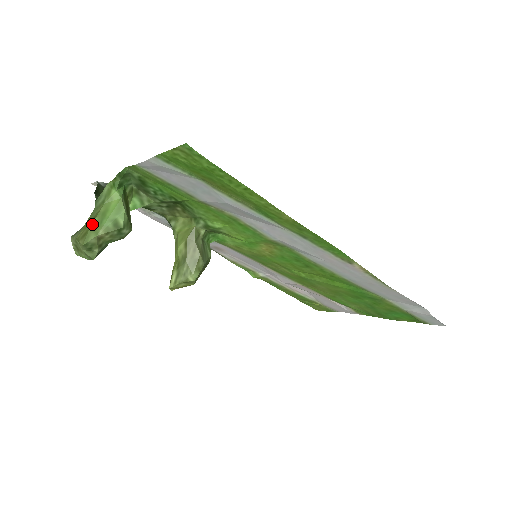
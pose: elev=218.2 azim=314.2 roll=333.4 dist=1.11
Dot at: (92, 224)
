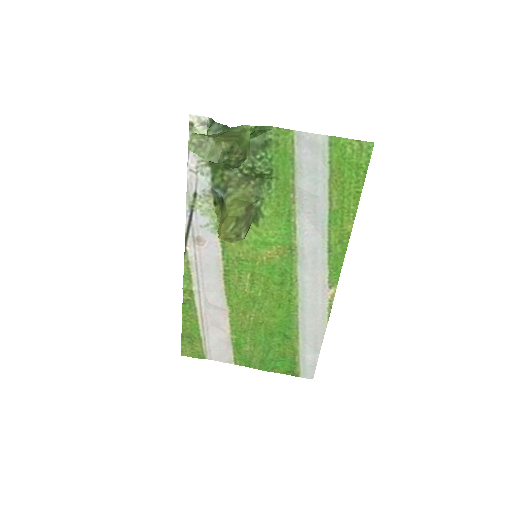
Dot at: (237, 138)
